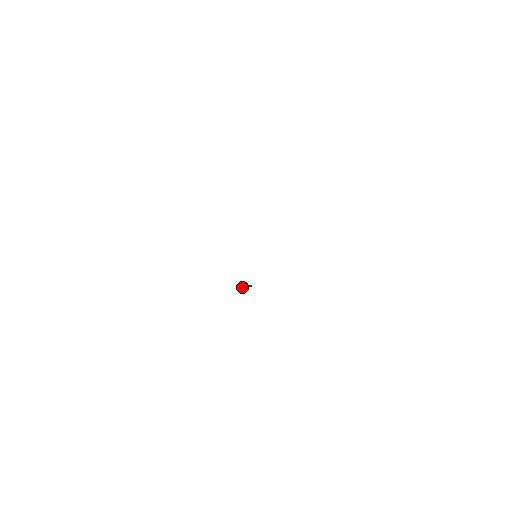
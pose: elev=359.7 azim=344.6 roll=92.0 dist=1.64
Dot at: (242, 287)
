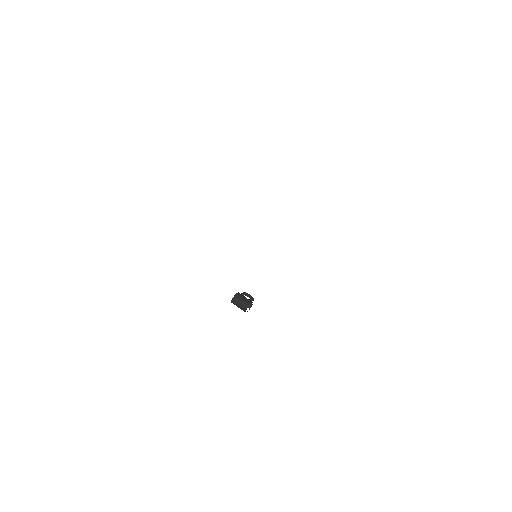
Dot at: (241, 305)
